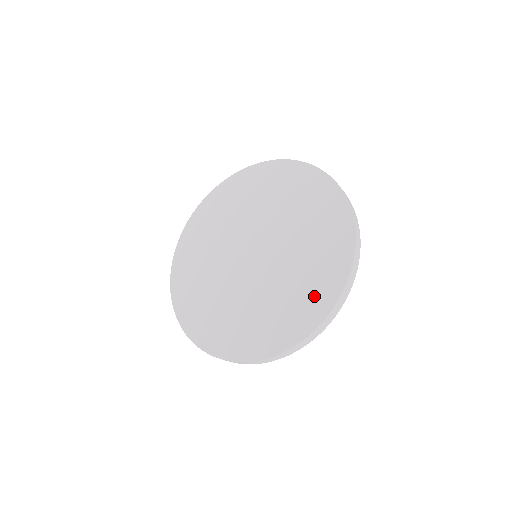
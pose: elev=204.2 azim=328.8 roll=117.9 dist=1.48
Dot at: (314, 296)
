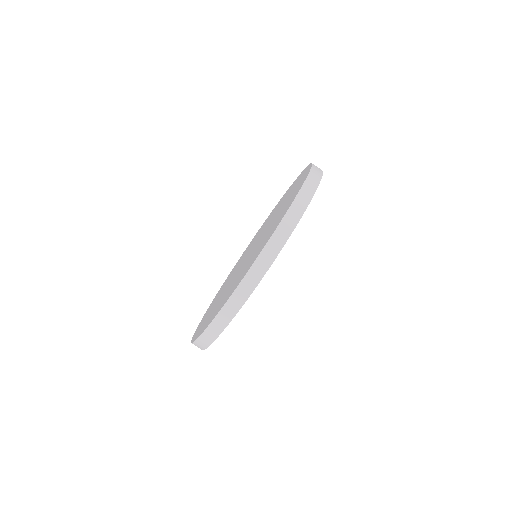
Dot at: occluded
